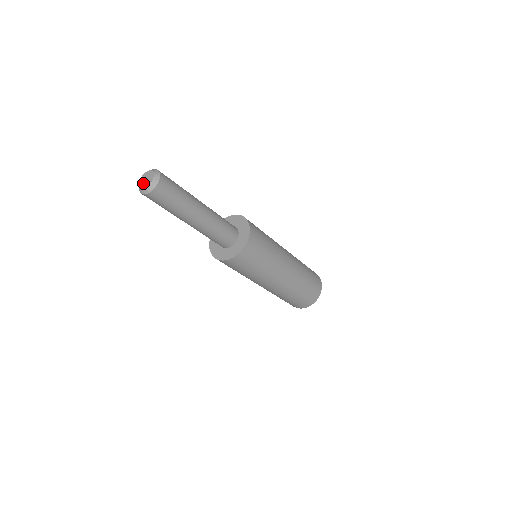
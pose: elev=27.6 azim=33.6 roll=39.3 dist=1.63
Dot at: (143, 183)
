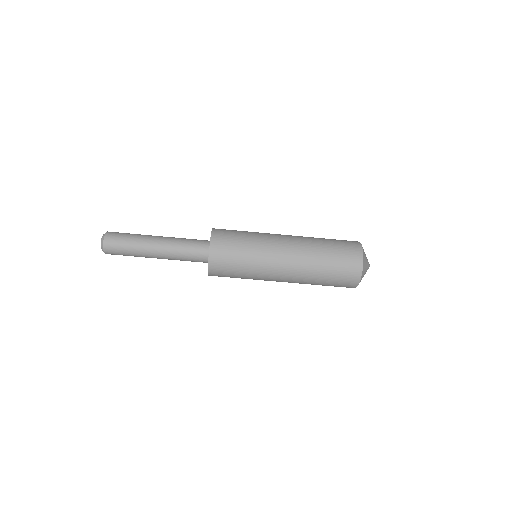
Dot at: occluded
